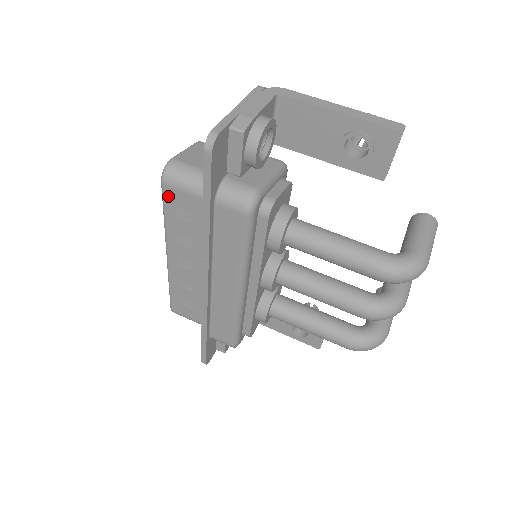
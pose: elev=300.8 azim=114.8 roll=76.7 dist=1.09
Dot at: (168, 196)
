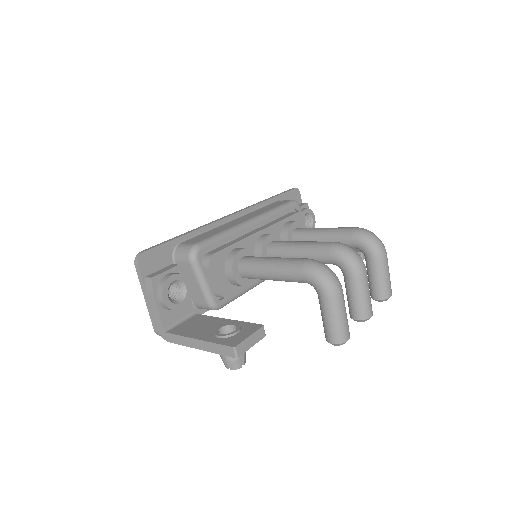
Dot at: occluded
